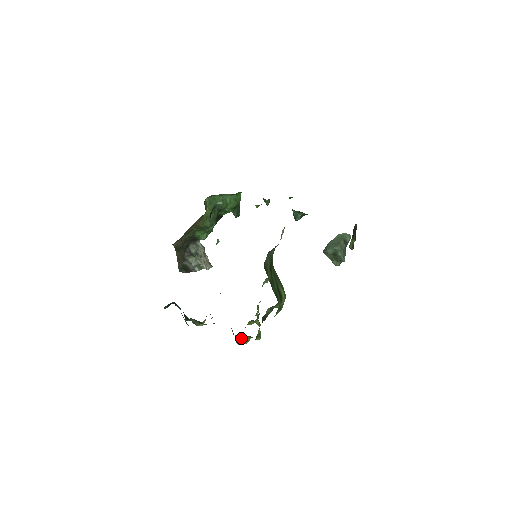
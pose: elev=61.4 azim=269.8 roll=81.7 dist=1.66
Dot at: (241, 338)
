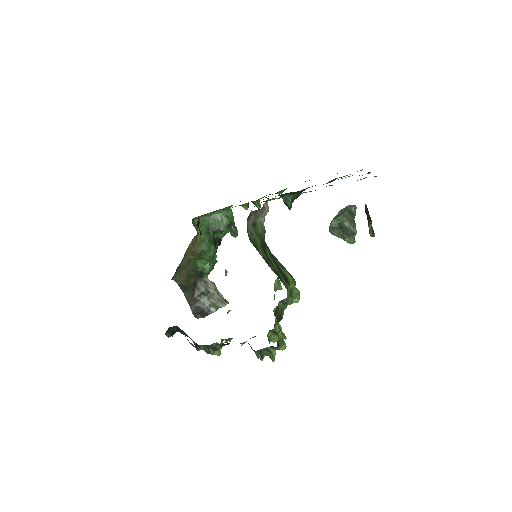
Dot at: (262, 351)
